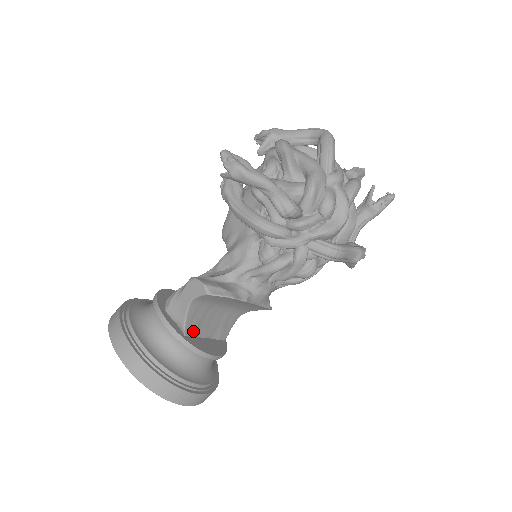
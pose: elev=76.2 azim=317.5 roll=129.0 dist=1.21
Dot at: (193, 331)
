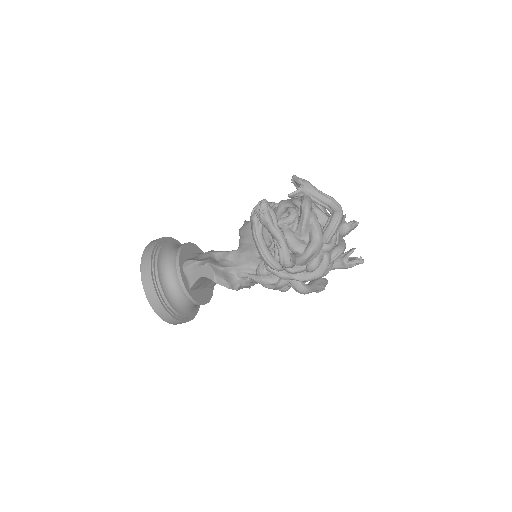
Dot at: (196, 287)
